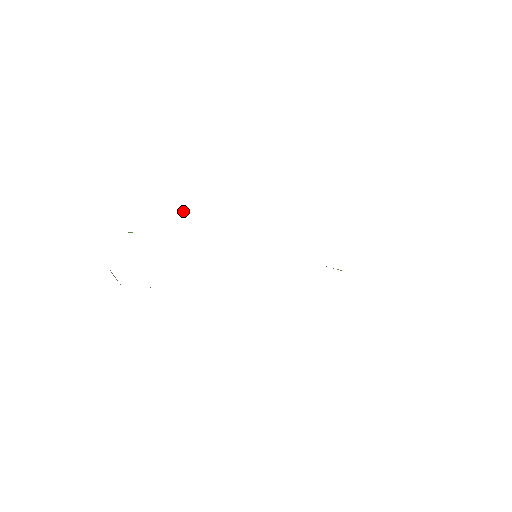
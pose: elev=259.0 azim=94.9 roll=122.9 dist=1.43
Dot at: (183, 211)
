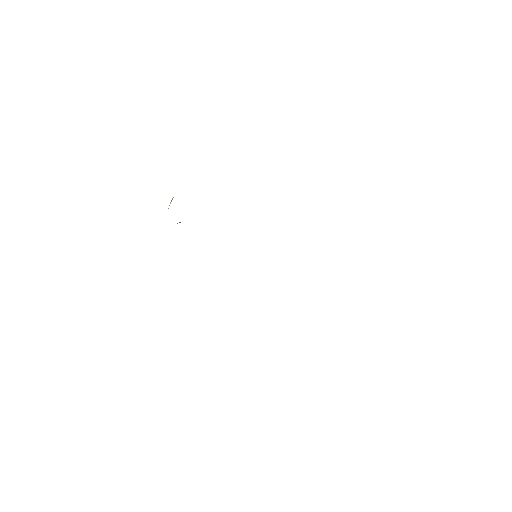
Dot at: occluded
